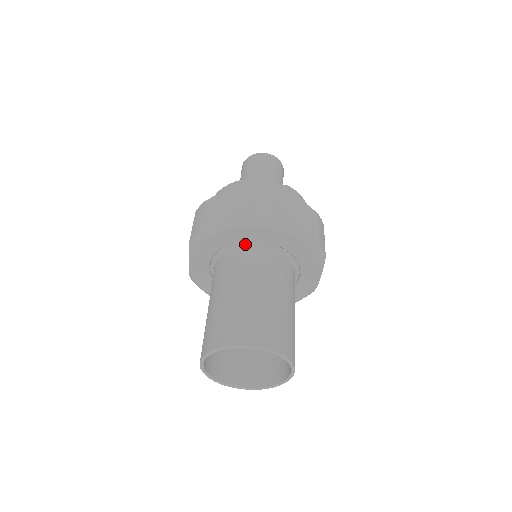
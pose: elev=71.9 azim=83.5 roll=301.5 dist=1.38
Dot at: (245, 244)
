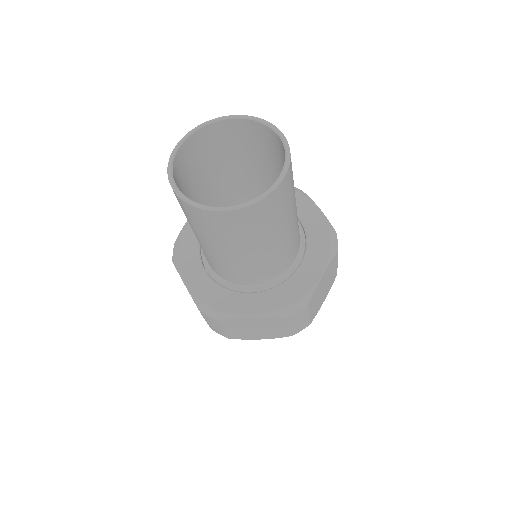
Dot at: occluded
